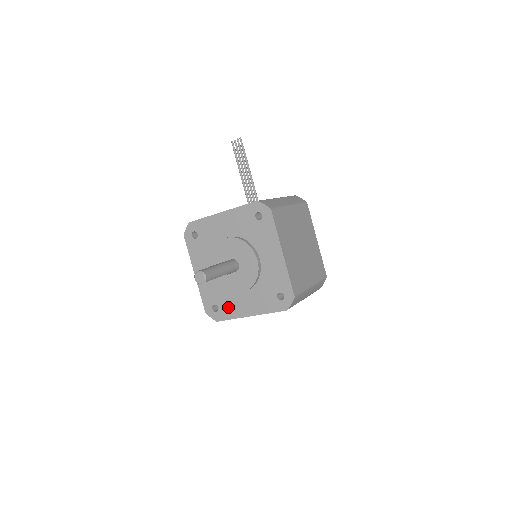
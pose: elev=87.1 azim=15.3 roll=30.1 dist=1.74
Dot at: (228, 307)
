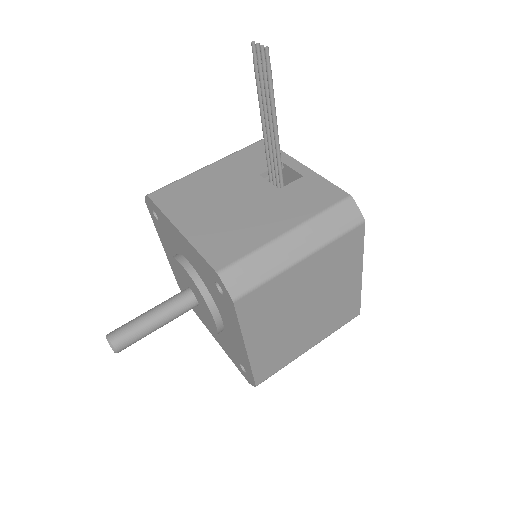
Dot at: occluded
